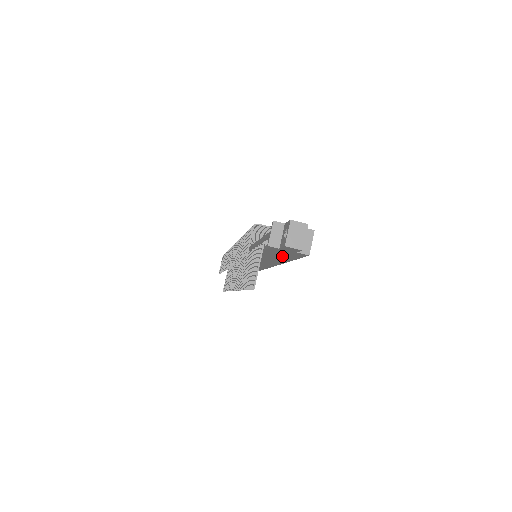
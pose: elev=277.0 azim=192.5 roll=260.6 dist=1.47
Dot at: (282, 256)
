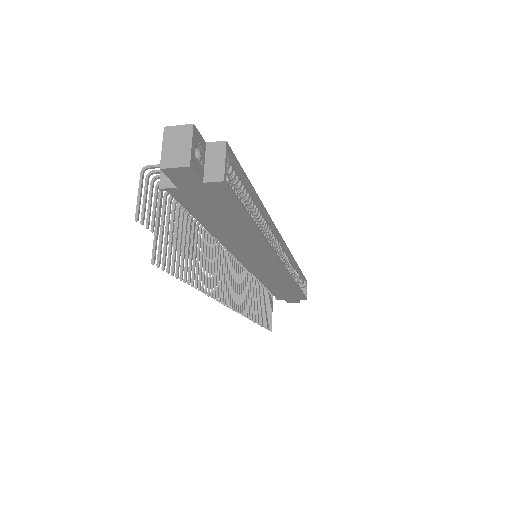
Dot at: (225, 216)
